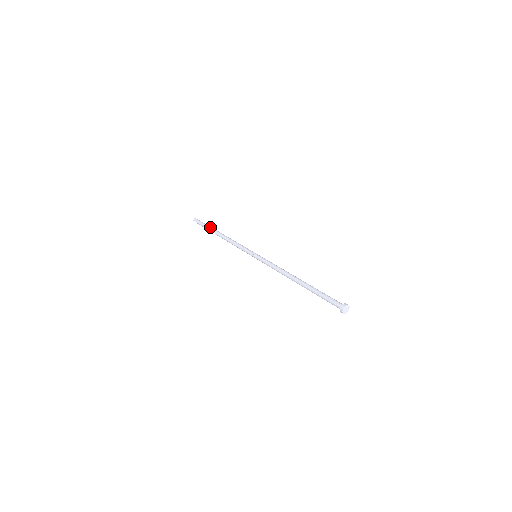
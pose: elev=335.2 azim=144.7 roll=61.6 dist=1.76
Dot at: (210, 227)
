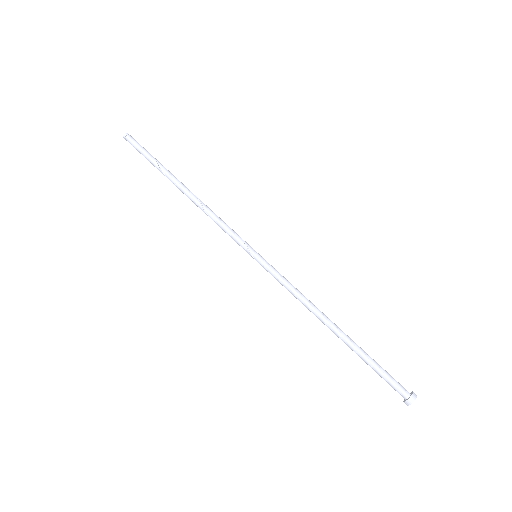
Dot at: (159, 166)
